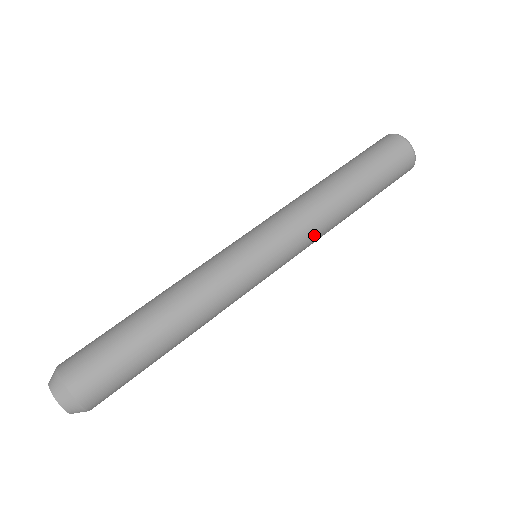
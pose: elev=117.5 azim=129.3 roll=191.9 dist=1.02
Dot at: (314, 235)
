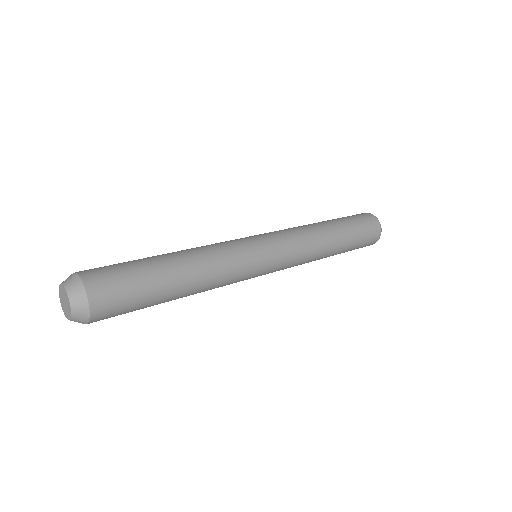
Dot at: (297, 232)
